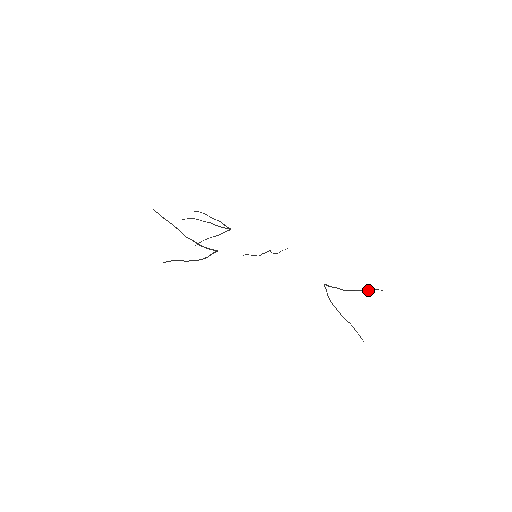
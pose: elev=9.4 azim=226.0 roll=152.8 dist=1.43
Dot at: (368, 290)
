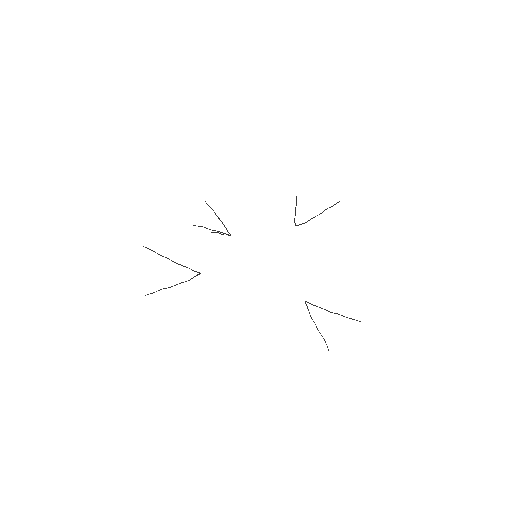
Dot at: (346, 317)
